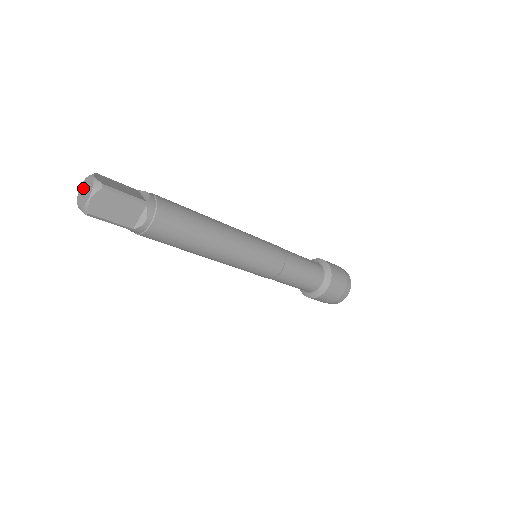
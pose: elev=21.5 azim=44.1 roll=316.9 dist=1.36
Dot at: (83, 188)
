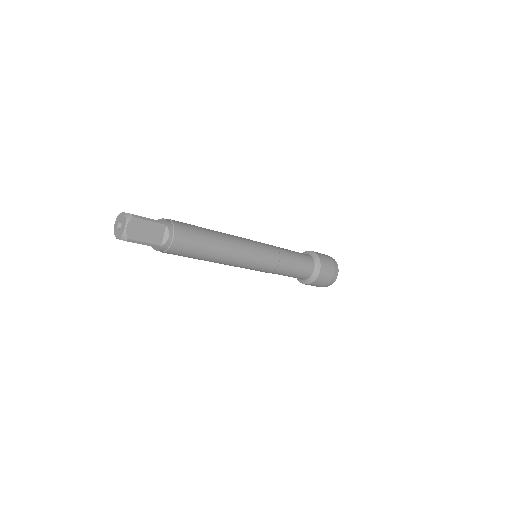
Dot at: (117, 225)
